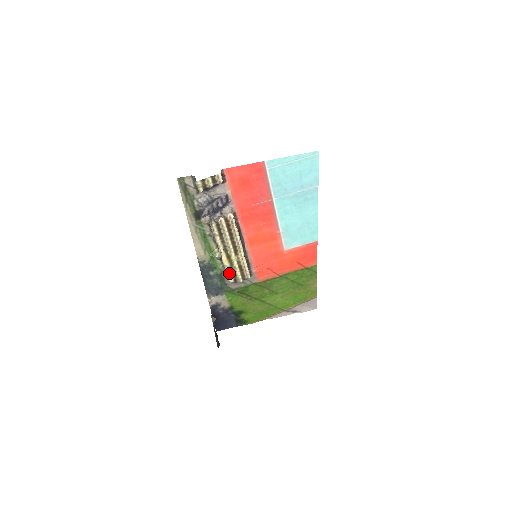
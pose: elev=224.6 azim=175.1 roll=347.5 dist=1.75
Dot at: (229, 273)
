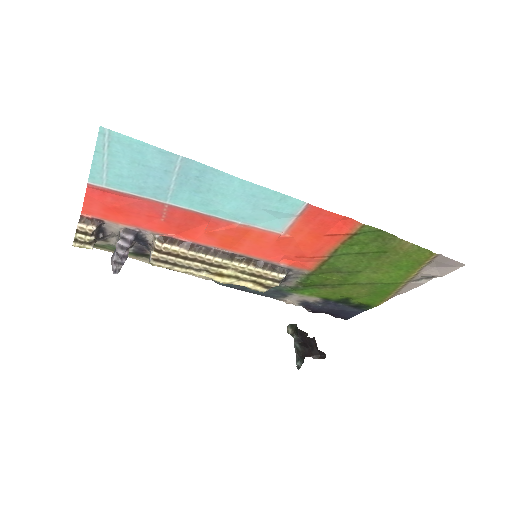
Dot at: (248, 285)
